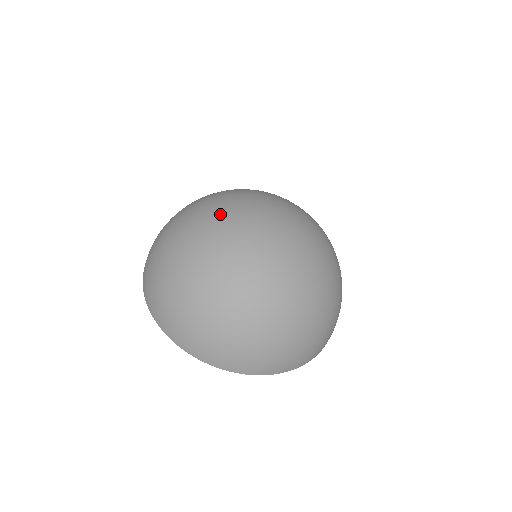
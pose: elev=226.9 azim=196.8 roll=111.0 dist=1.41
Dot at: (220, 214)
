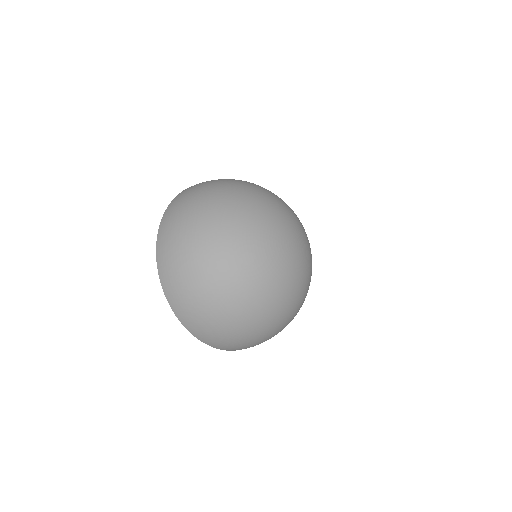
Dot at: (260, 216)
